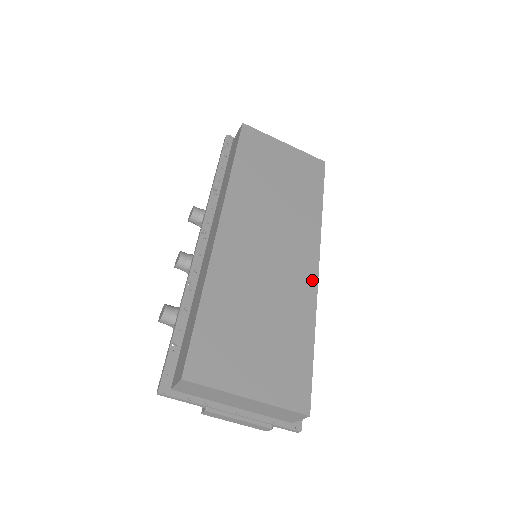
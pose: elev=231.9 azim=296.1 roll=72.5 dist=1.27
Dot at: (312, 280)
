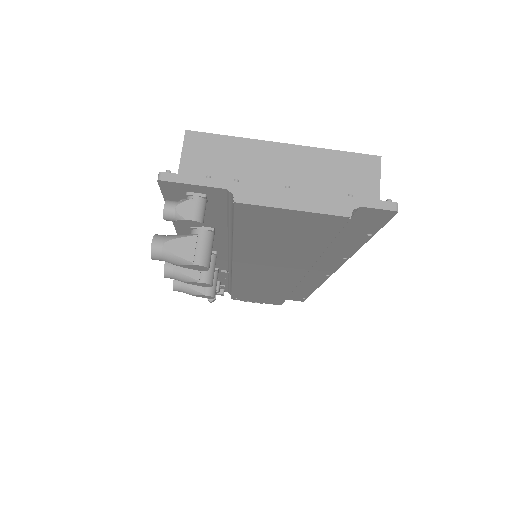
Dot at: occluded
